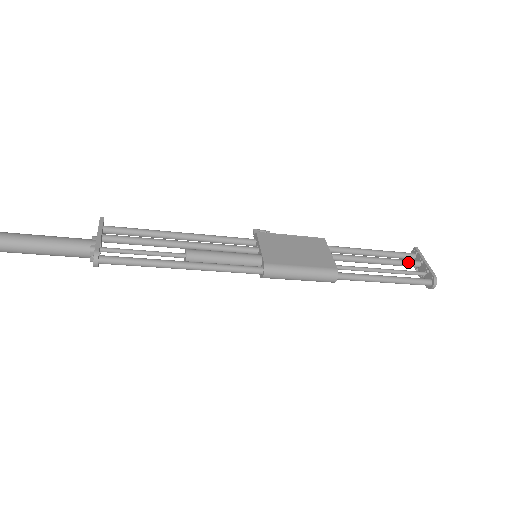
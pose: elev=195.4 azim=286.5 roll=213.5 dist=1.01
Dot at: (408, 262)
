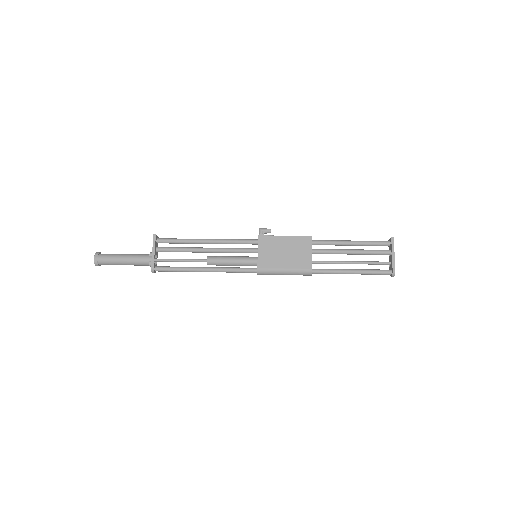
Dot at: (379, 253)
